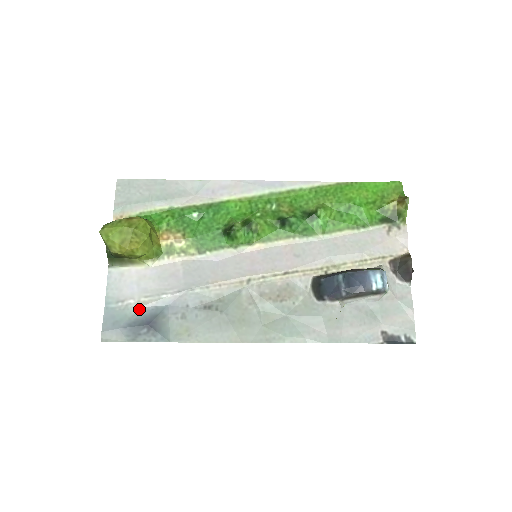
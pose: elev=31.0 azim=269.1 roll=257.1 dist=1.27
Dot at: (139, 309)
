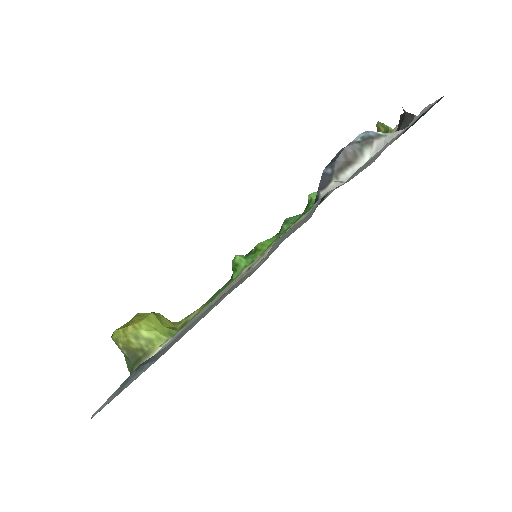
Dot at: occluded
